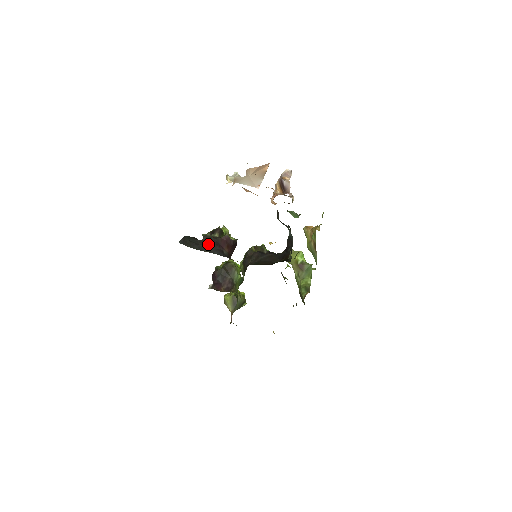
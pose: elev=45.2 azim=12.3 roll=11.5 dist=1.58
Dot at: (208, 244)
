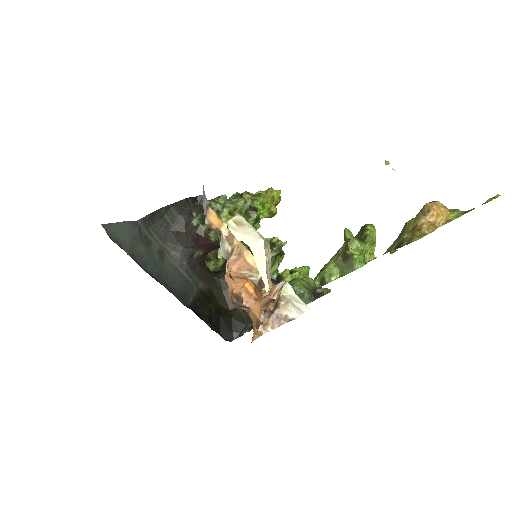
Dot at: (181, 236)
